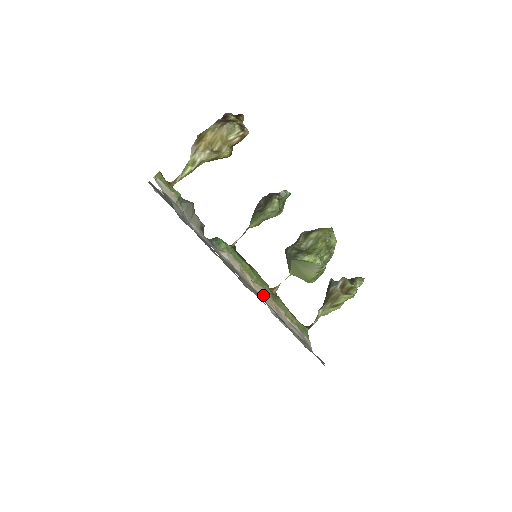
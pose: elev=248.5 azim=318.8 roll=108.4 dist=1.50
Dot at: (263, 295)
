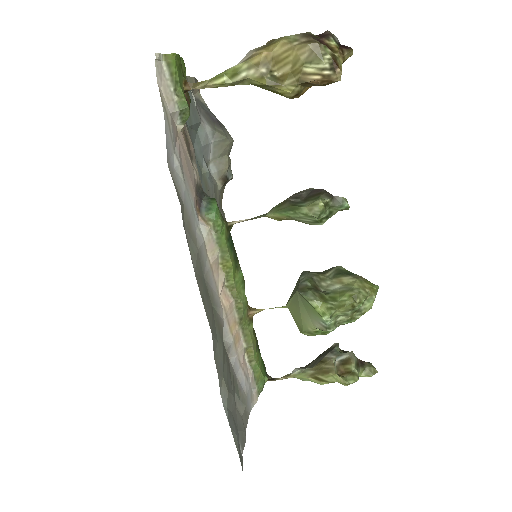
Dot at: (227, 310)
